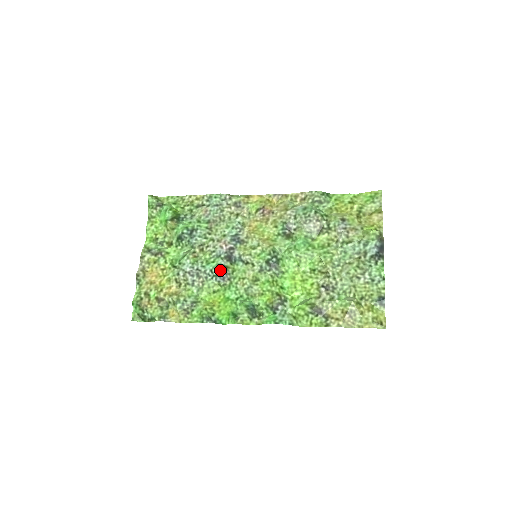
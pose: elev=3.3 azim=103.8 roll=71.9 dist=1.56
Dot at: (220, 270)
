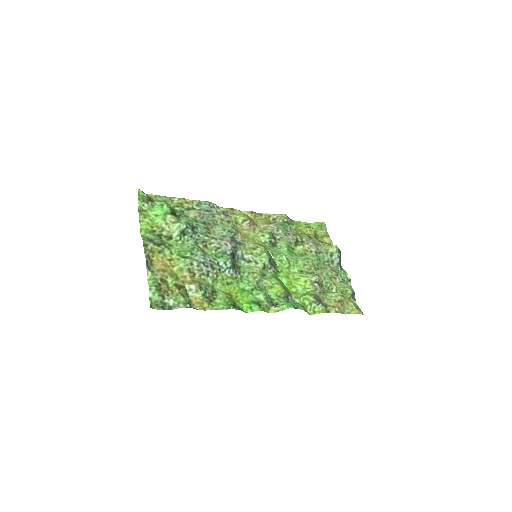
Dot at: (233, 263)
